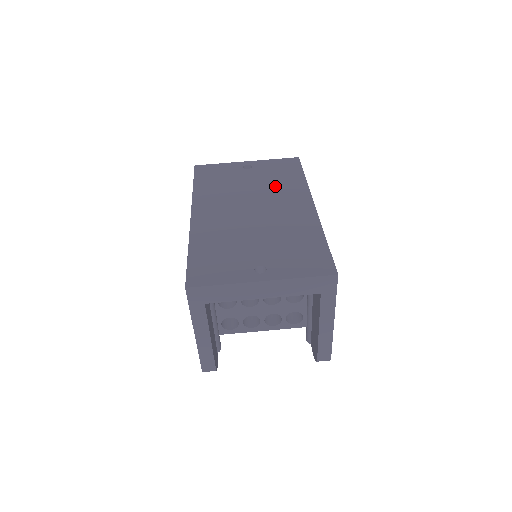
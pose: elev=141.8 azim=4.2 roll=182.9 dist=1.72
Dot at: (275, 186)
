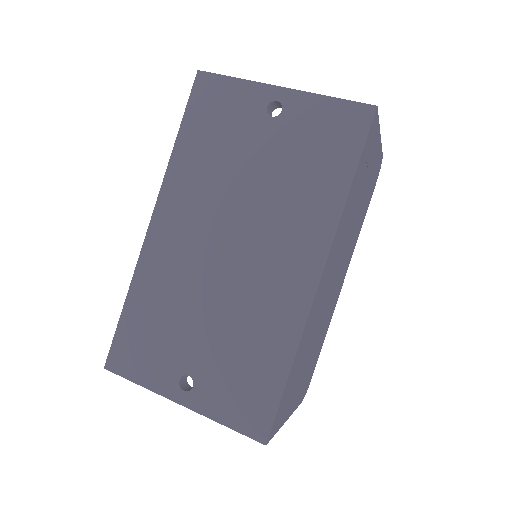
Dot at: (289, 194)
